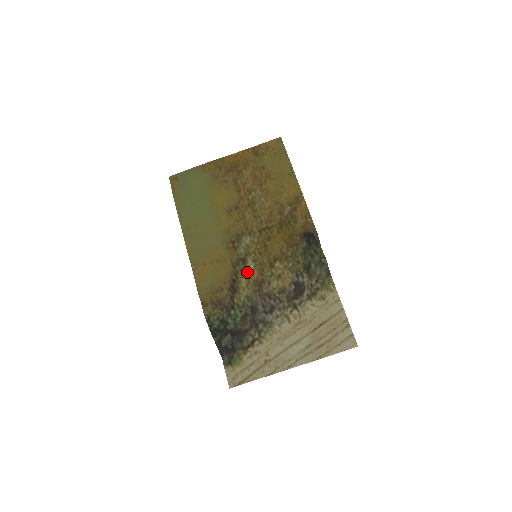
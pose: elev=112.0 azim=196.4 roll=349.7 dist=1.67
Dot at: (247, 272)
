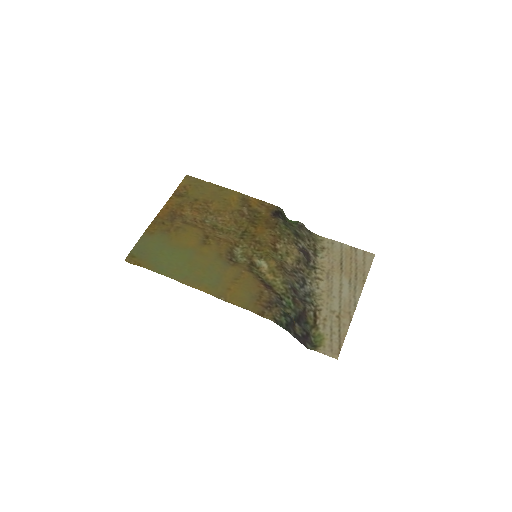
Dot at: (264, 268)
